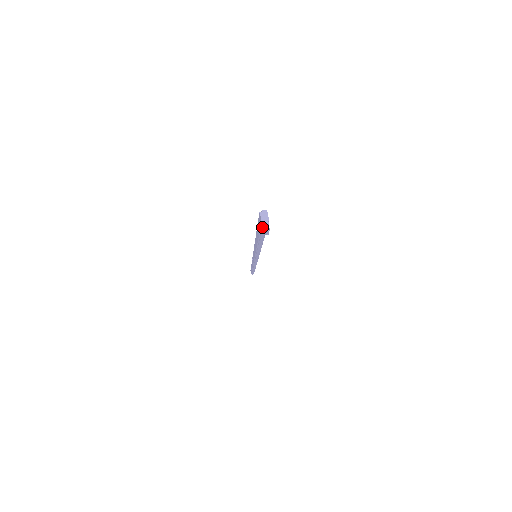
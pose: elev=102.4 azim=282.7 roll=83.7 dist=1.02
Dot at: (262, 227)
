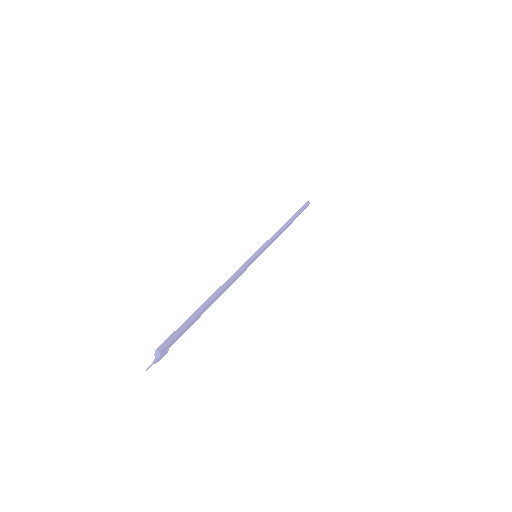
Dot at: occluded
